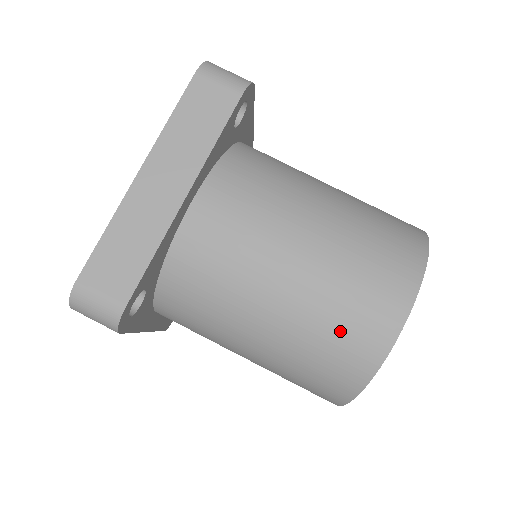
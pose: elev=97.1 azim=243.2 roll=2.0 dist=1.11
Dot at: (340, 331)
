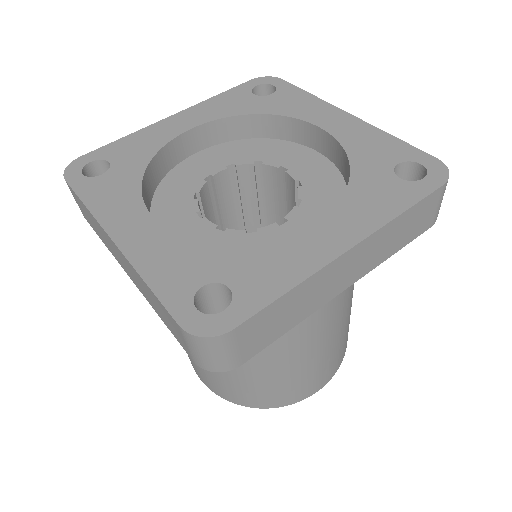
Dot at: (289, 387)
